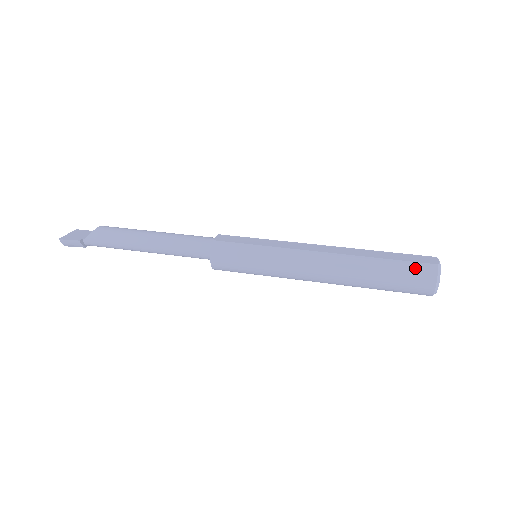
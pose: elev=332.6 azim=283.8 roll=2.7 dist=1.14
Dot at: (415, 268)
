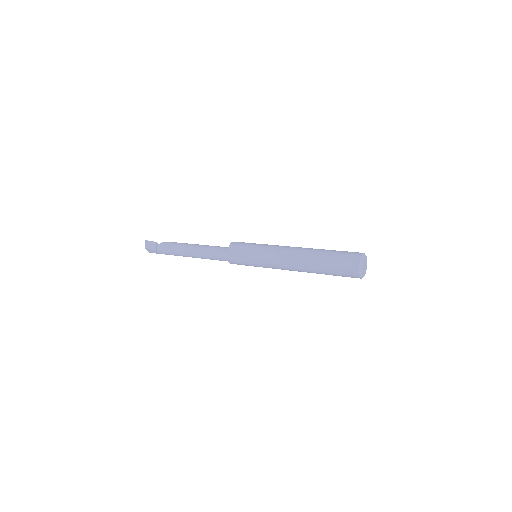
Dot at: (349, 252)
